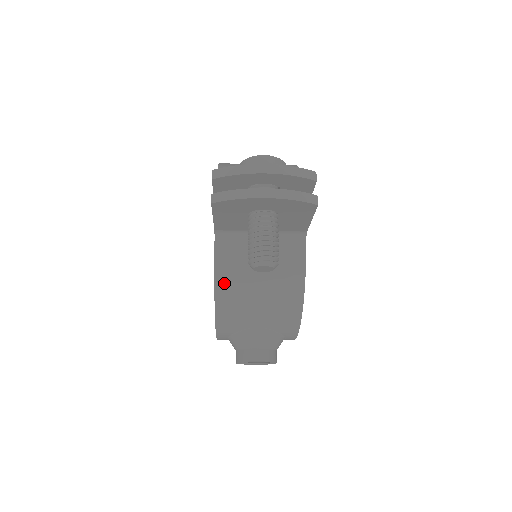
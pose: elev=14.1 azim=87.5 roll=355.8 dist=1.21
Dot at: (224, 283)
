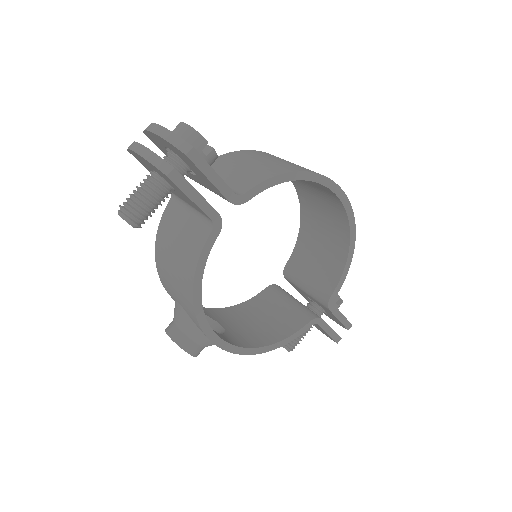
Dot at: (160, 241)
